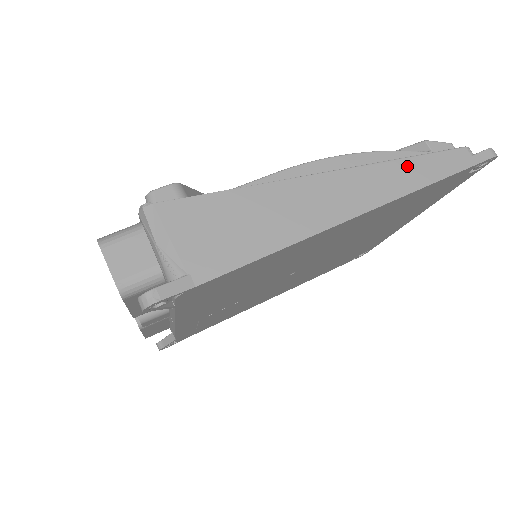
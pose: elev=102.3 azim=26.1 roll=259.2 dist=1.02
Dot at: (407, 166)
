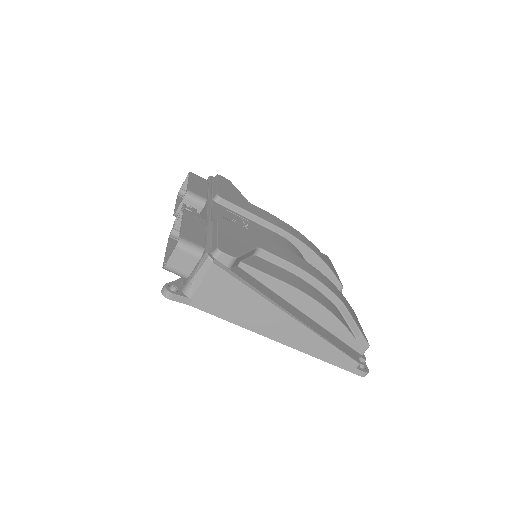
Dot at: (326, 347)
